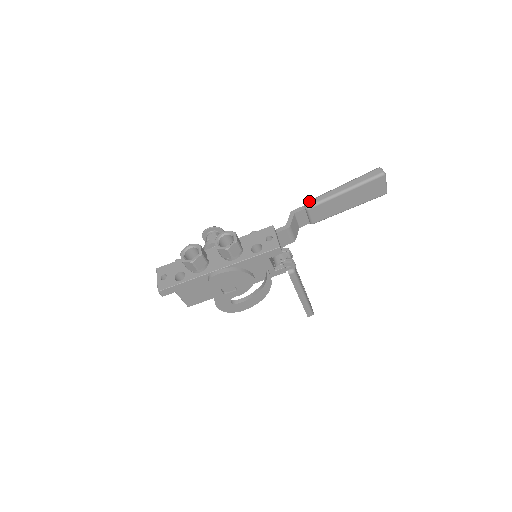
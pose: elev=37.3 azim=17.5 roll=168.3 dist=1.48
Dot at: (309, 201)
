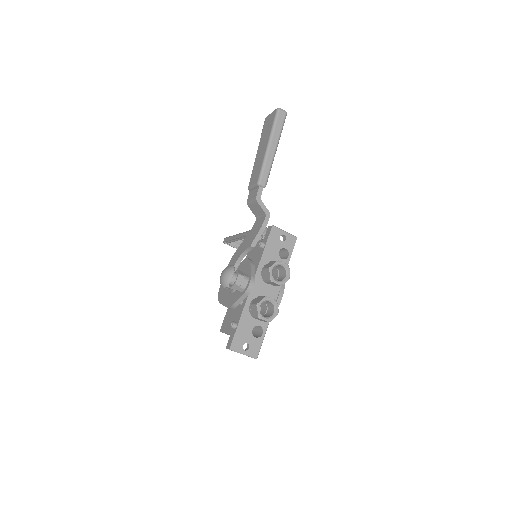
Dot at: (262, 179)
